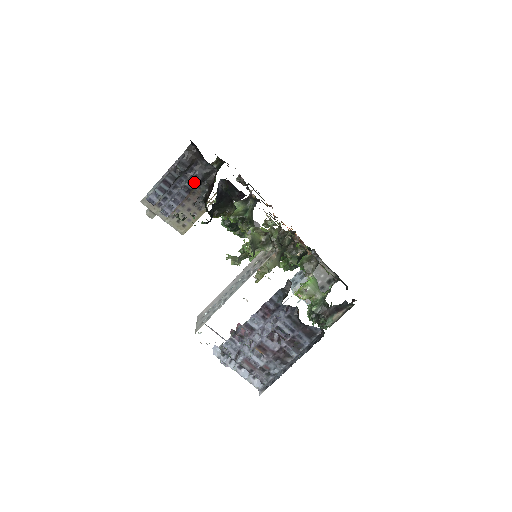
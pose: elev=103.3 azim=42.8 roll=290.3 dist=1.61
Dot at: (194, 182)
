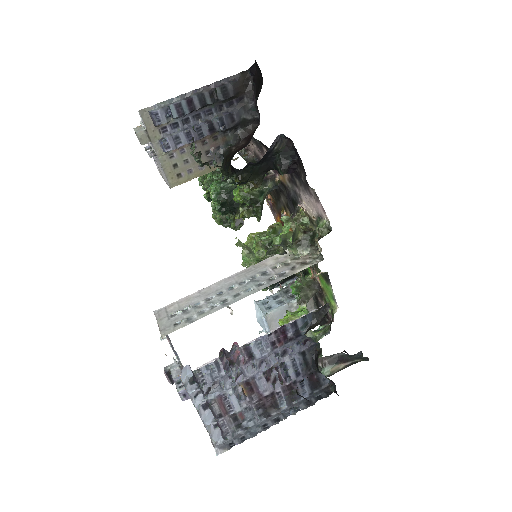
Dot at: (226, 122)
